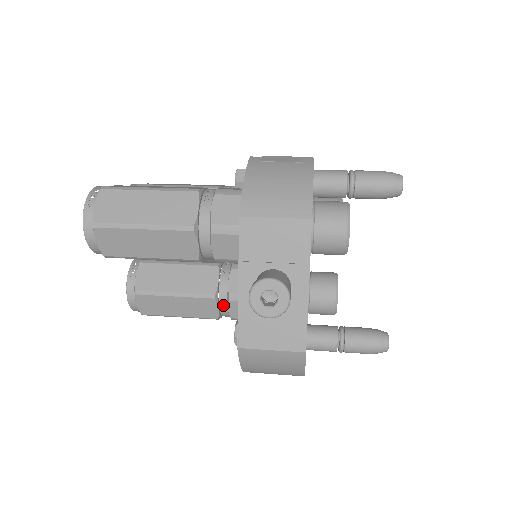
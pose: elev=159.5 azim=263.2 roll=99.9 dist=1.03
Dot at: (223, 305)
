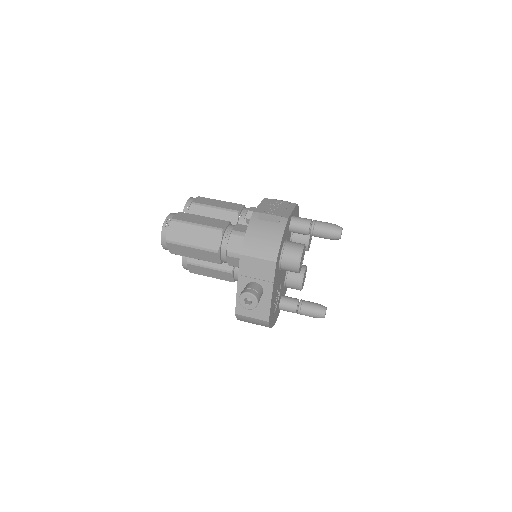
Dot at: (236, 277)
